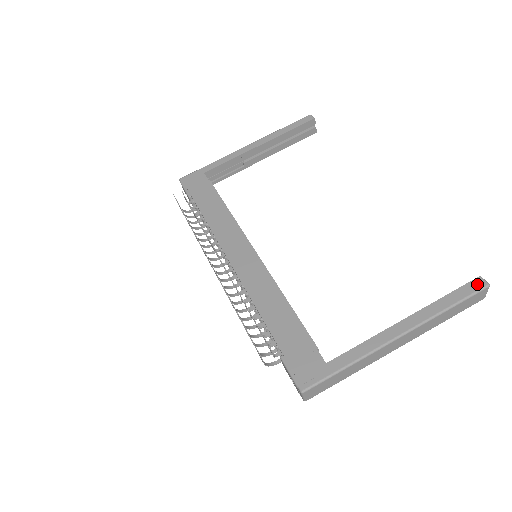
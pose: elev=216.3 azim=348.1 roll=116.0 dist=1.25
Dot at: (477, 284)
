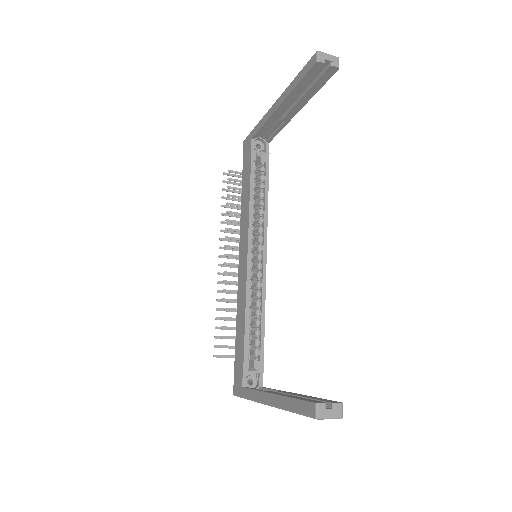
Dot at: (310, 409)
